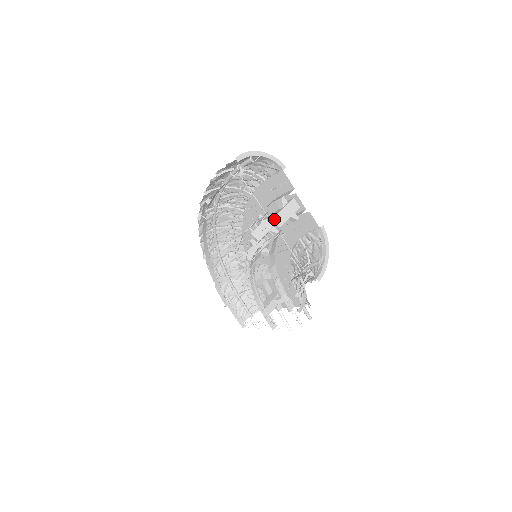
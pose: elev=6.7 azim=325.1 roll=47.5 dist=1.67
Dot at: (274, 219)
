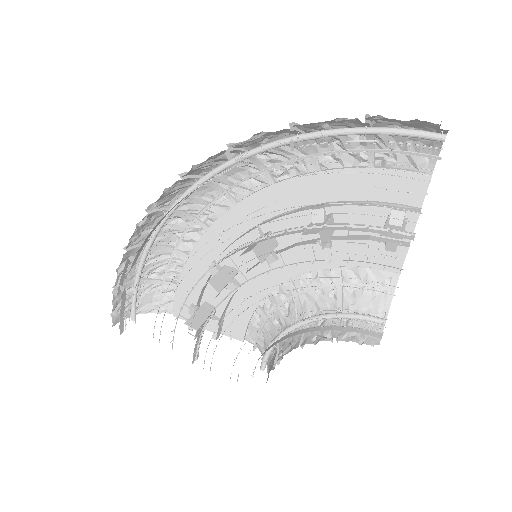
Dot at: occluded
